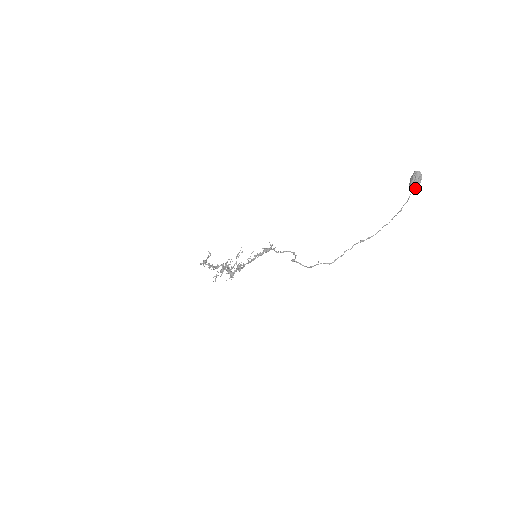
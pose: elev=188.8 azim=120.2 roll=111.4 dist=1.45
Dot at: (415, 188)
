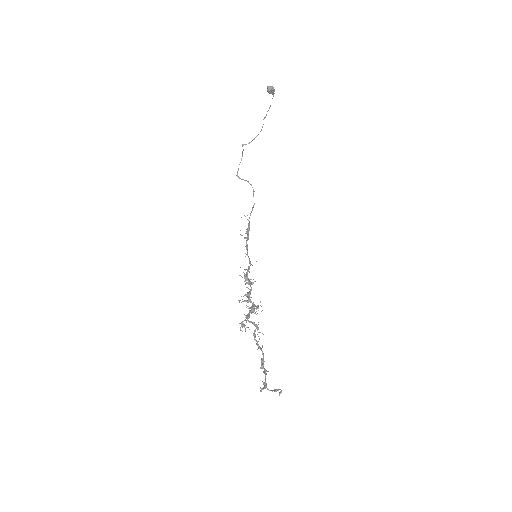
Dot at: (272, 88)
